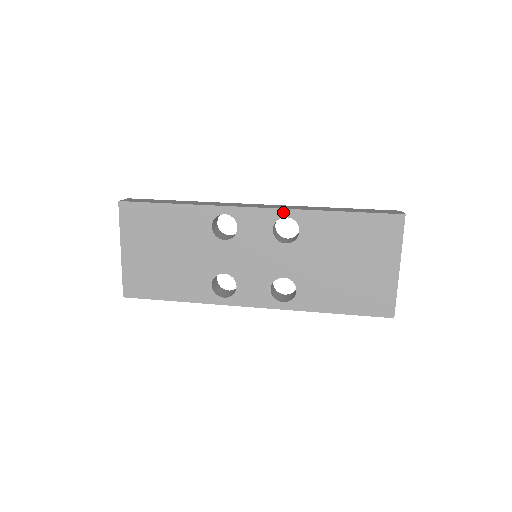
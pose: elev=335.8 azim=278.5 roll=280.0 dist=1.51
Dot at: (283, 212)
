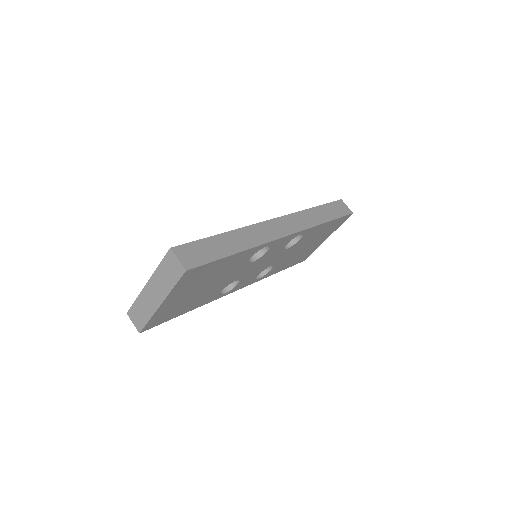
Dot at: (302, 232)
